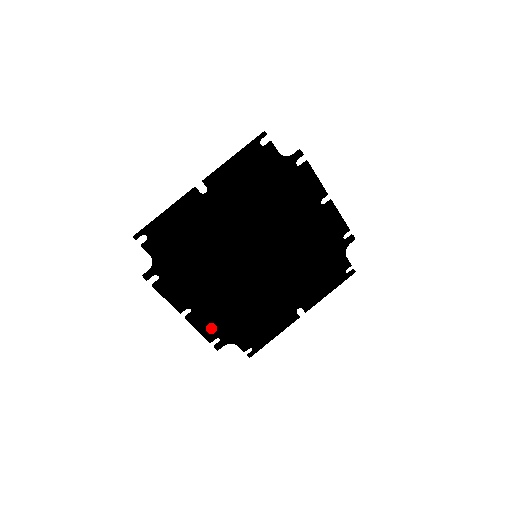
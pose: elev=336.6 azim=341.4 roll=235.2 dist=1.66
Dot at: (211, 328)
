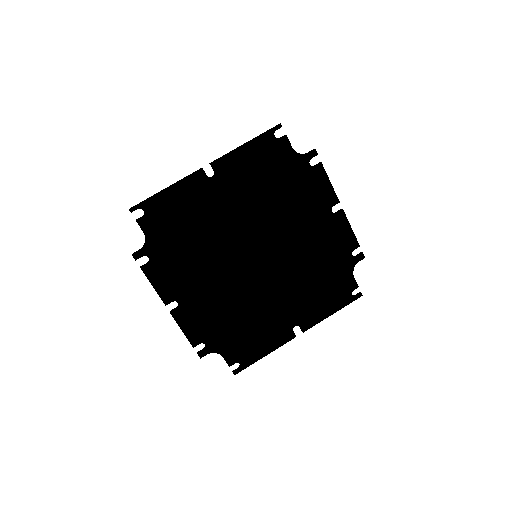
Dot at: (197, 330)
